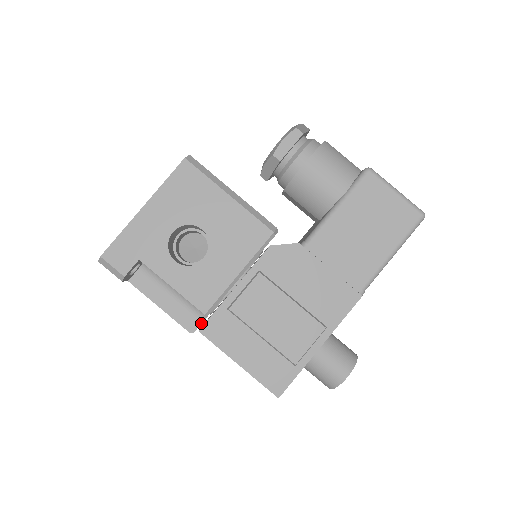
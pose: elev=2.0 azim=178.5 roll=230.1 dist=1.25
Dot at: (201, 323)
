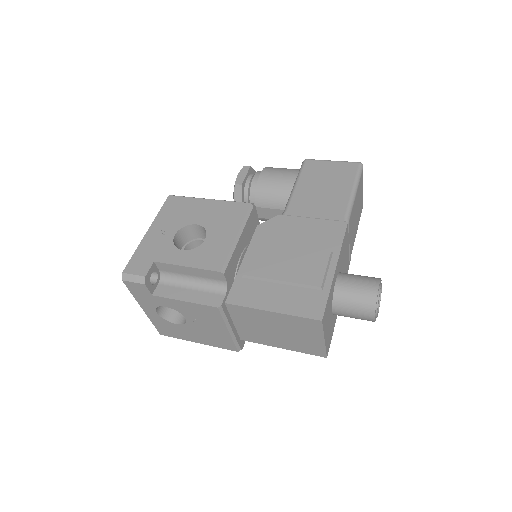
Dot at: (224, 296)
